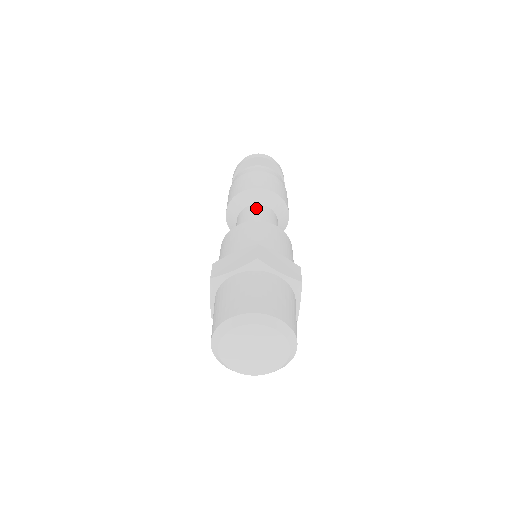
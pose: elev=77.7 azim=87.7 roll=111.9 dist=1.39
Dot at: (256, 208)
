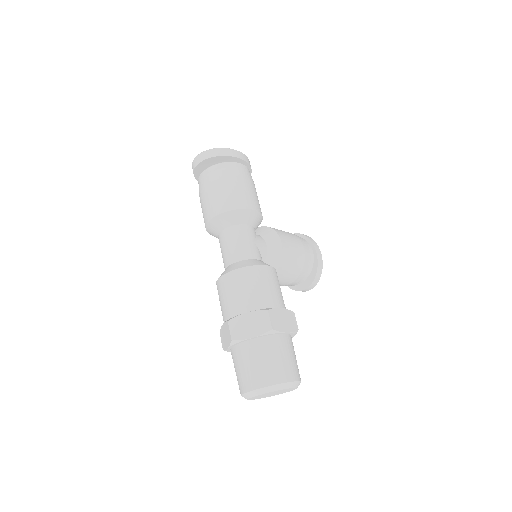
Dot at: (223, 238)
